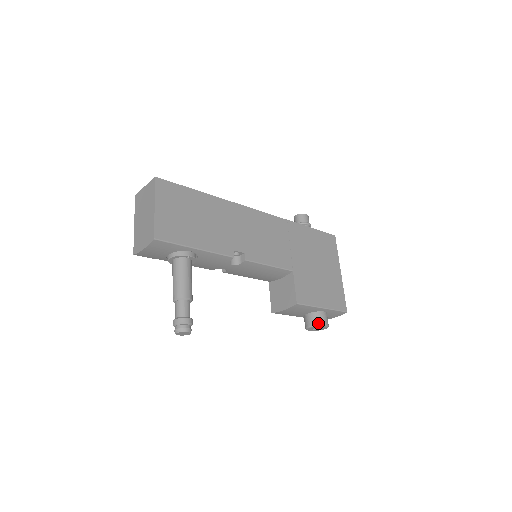
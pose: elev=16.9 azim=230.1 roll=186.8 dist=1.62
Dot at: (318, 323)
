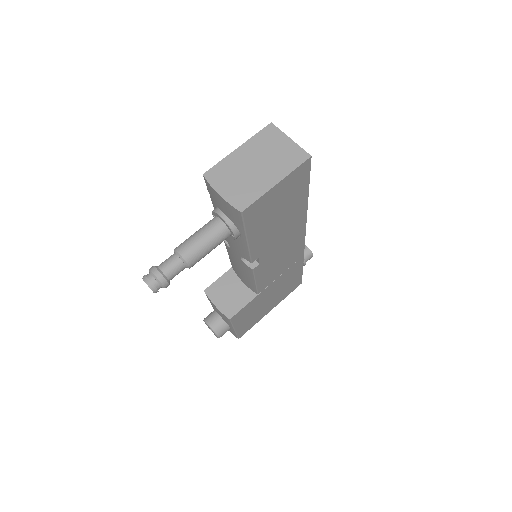
Dot at: (218, 332)
